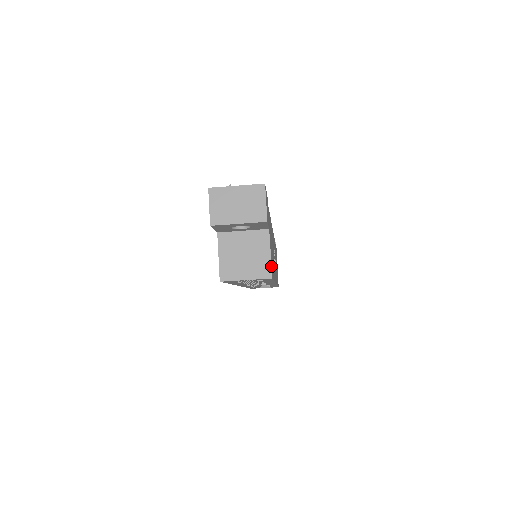
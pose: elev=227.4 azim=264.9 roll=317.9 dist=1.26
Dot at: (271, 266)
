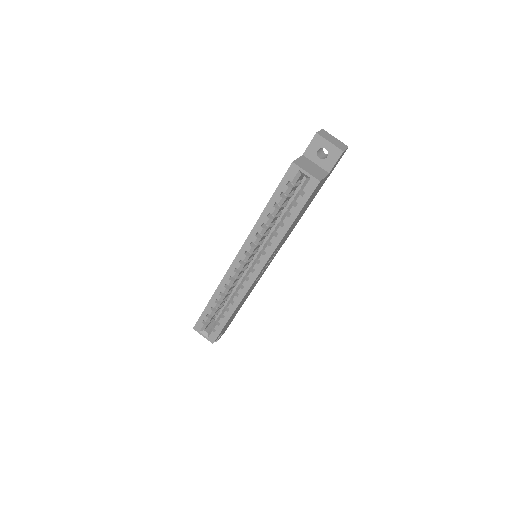
Dot at: (322, 179)
